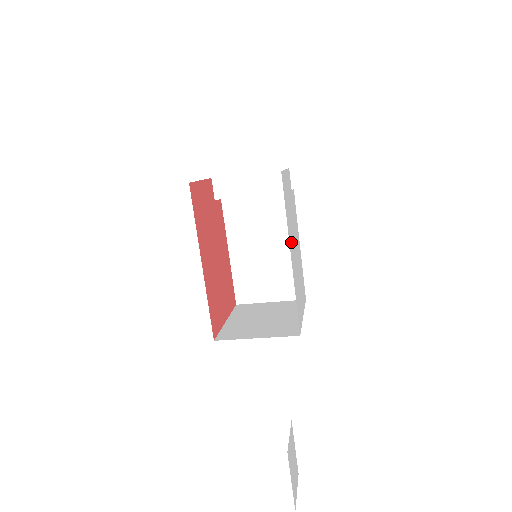
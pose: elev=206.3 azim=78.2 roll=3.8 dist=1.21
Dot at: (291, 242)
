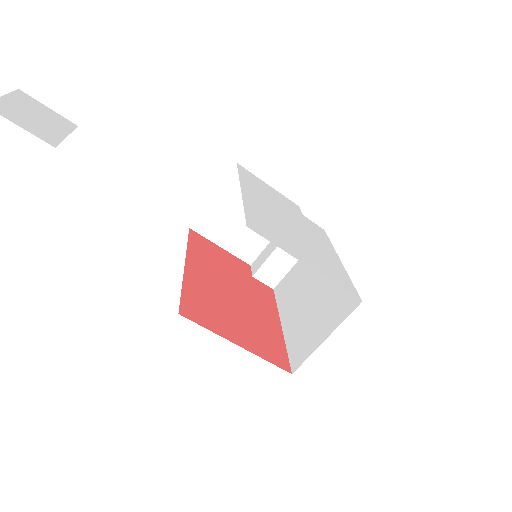
Dot at: (257, 197)
